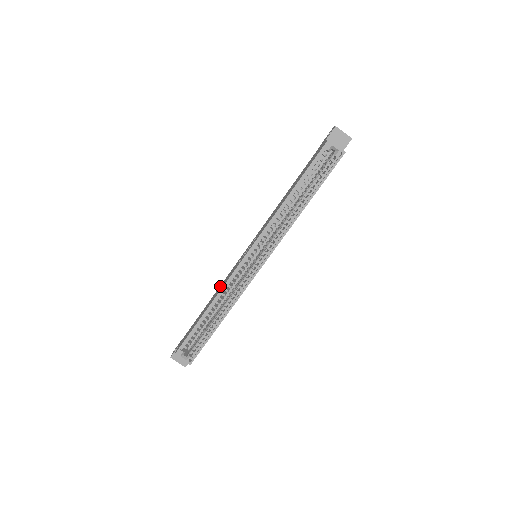
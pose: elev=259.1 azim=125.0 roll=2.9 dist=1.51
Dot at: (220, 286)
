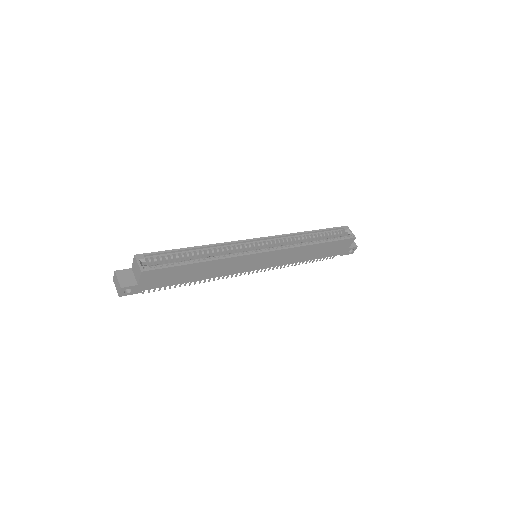
Dot at: occluded
